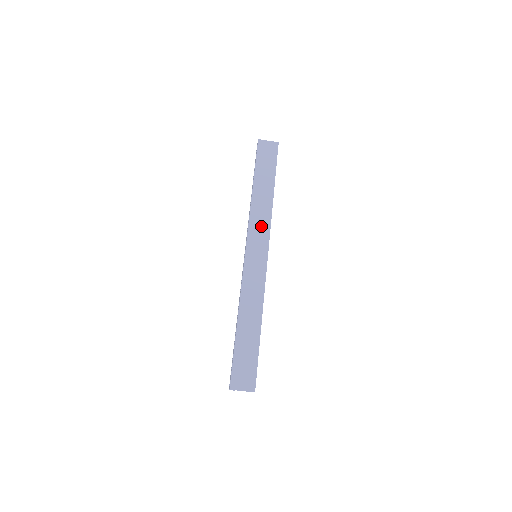
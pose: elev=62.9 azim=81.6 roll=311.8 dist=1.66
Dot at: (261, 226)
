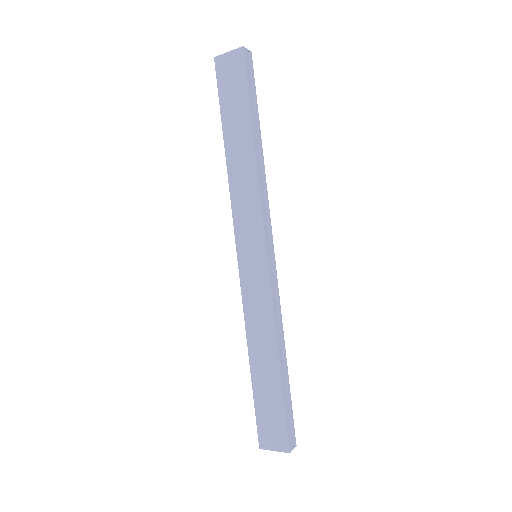
Dot at: (248, 210)
